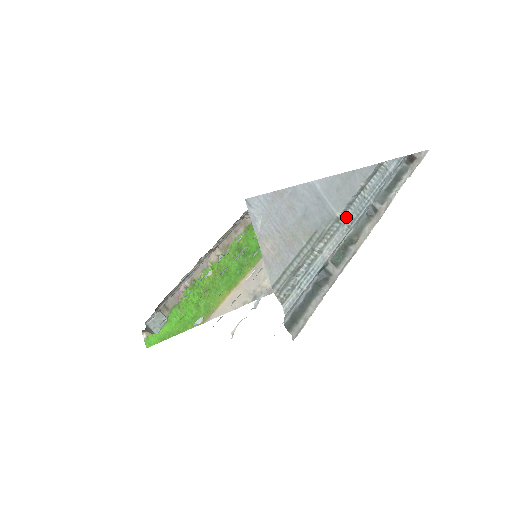
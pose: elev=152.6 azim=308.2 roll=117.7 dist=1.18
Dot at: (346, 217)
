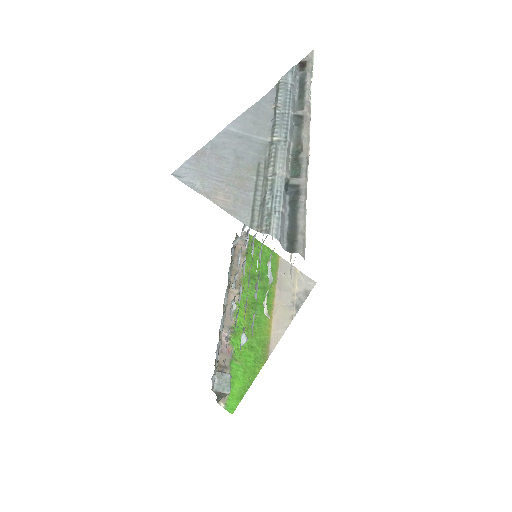
Dot at: (277, 137)
